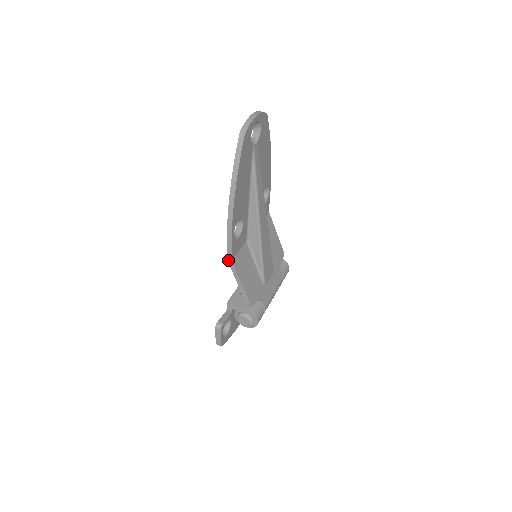
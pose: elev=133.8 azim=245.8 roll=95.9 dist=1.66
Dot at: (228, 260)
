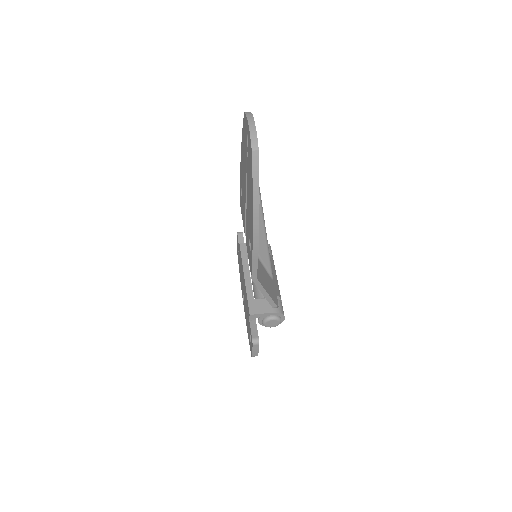
Dot at: (253, 279)
